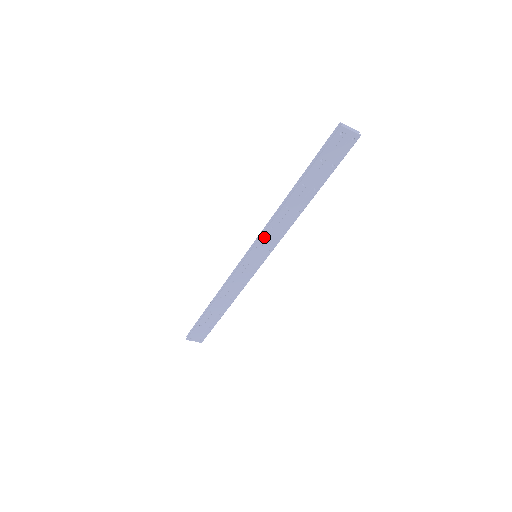
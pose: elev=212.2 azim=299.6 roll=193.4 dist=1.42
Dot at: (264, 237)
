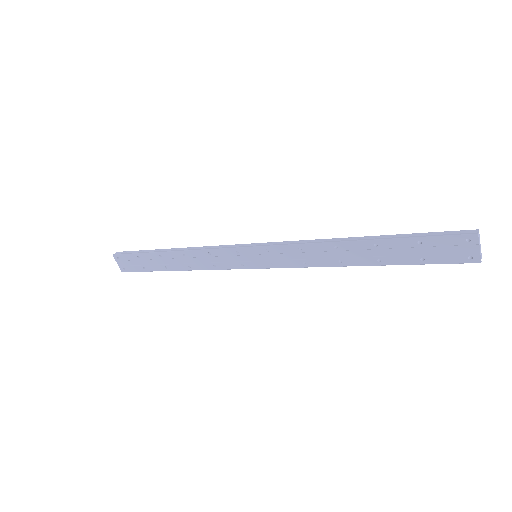
Dot at: (284, 248)
